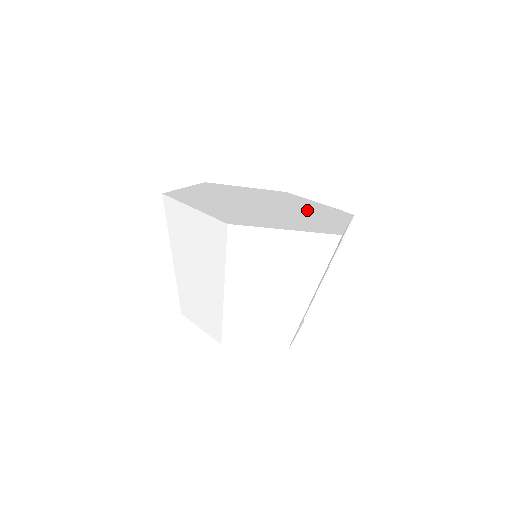
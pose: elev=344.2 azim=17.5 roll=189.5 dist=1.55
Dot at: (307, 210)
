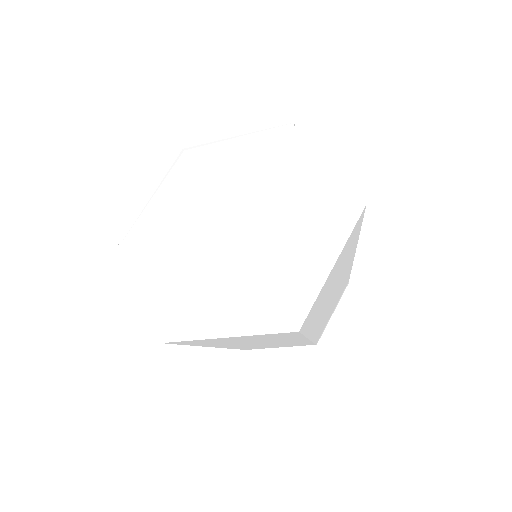
Dot at: (265, 180)
